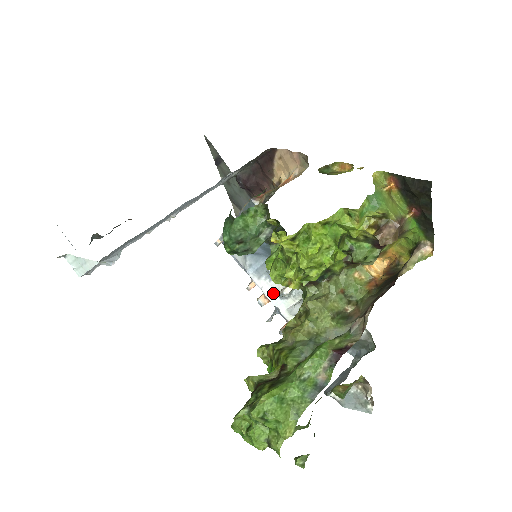
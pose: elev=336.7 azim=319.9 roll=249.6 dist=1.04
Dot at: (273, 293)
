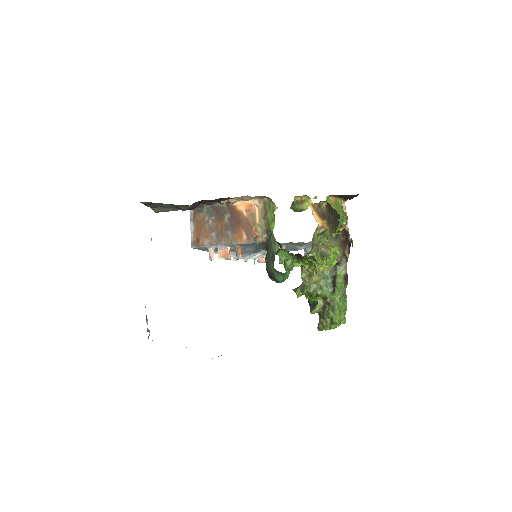
Dot at: (258, 256)
